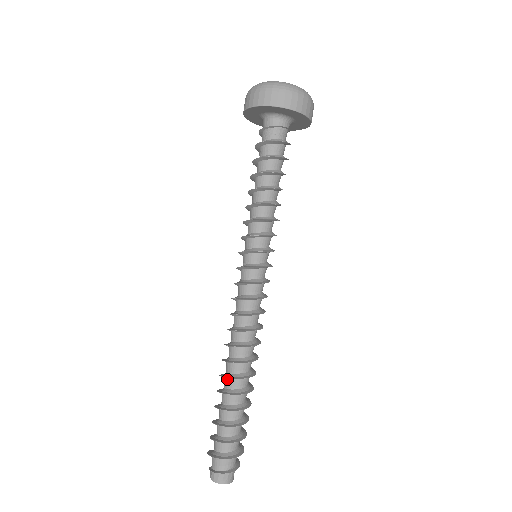
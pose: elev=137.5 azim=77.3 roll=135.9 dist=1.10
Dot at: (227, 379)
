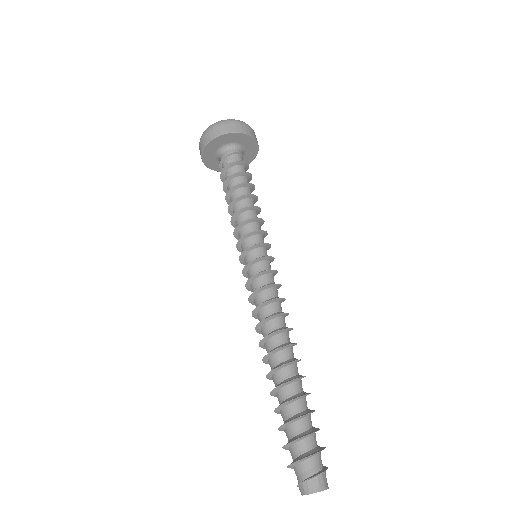
Dot at: (277, 372)
